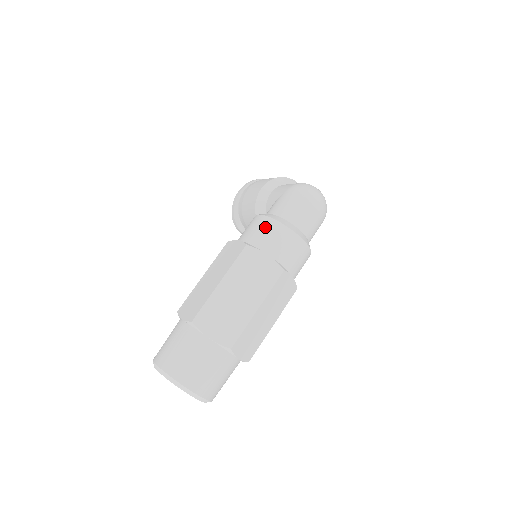
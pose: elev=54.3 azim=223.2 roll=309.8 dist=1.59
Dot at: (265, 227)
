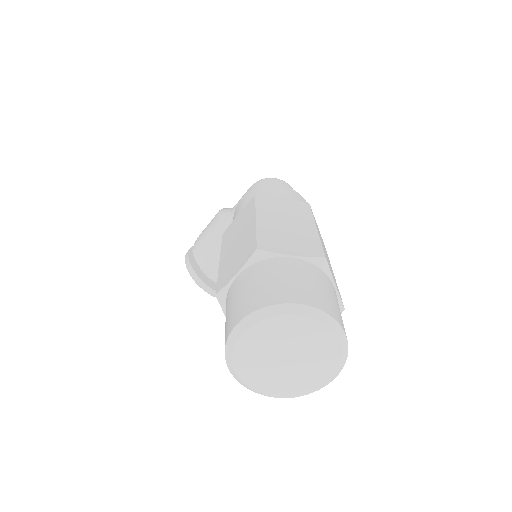
Dot at: (259, 192)
